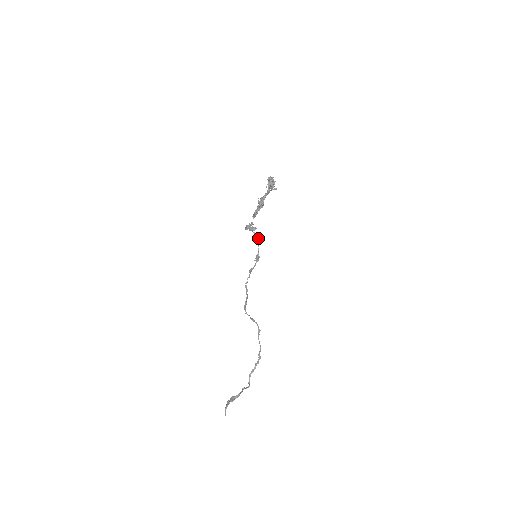
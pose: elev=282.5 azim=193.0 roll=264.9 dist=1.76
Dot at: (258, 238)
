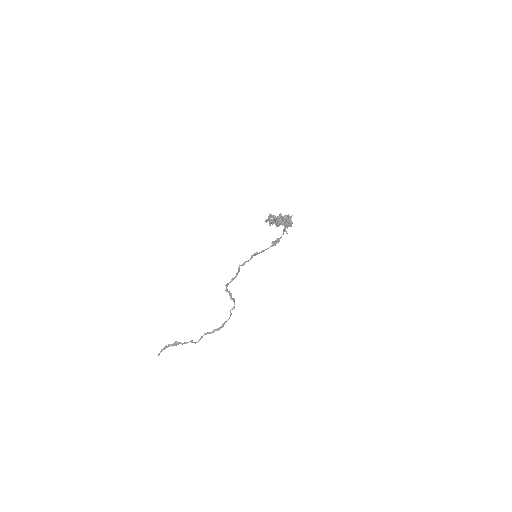
Dot at: occluded
